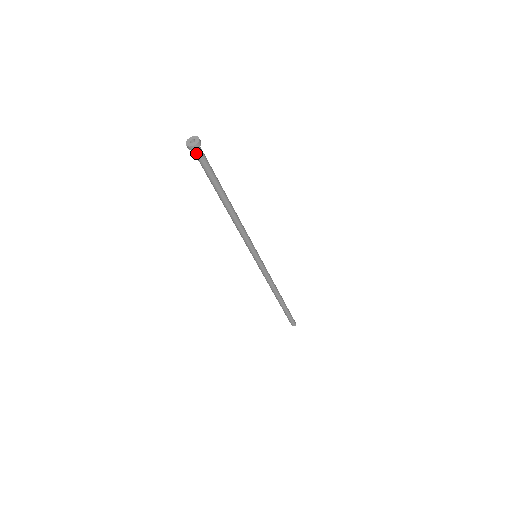
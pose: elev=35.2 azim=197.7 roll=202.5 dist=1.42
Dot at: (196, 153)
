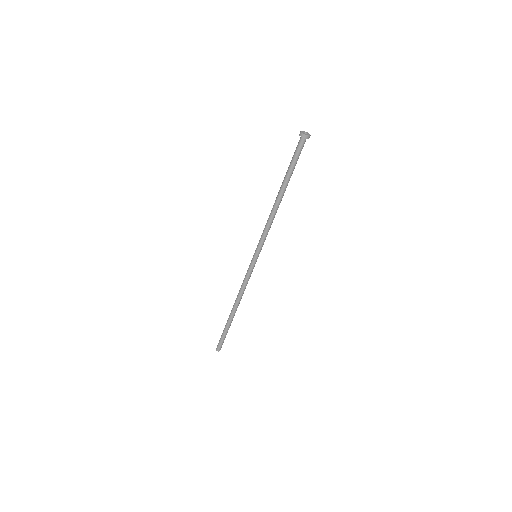
Dot at: (303, 142)
